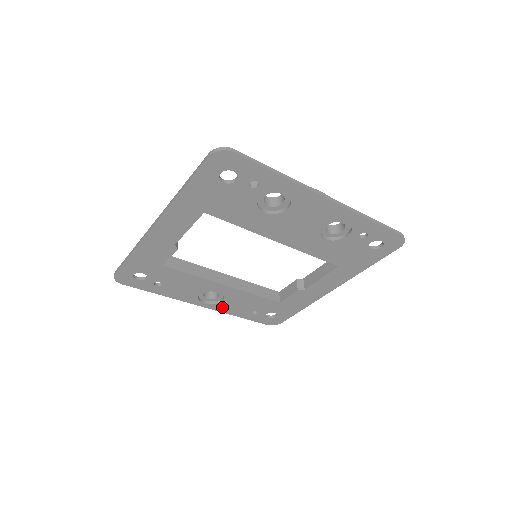
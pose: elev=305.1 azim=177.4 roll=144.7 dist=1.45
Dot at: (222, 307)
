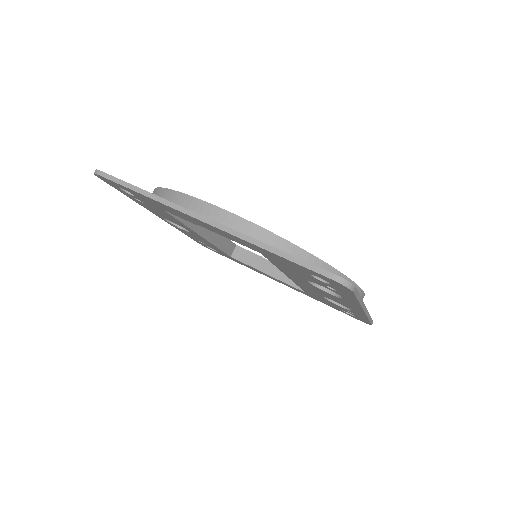
Dot at: (177, 227)
